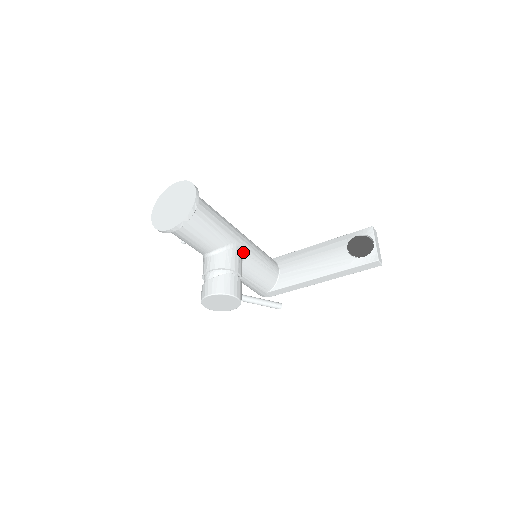
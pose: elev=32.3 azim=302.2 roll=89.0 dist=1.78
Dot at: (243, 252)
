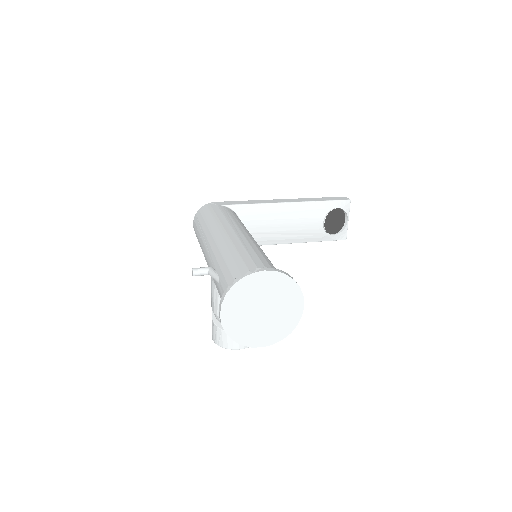
Dot at: occluded
